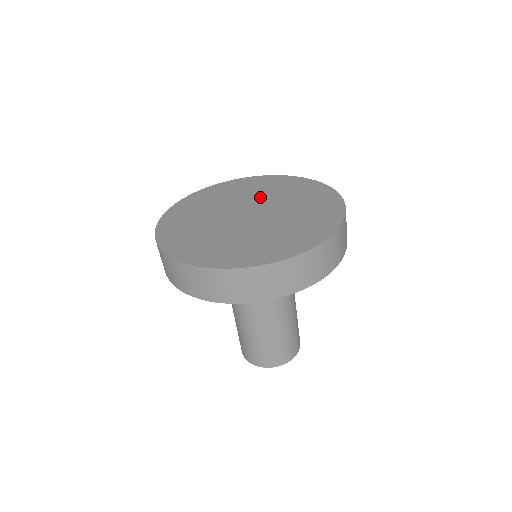
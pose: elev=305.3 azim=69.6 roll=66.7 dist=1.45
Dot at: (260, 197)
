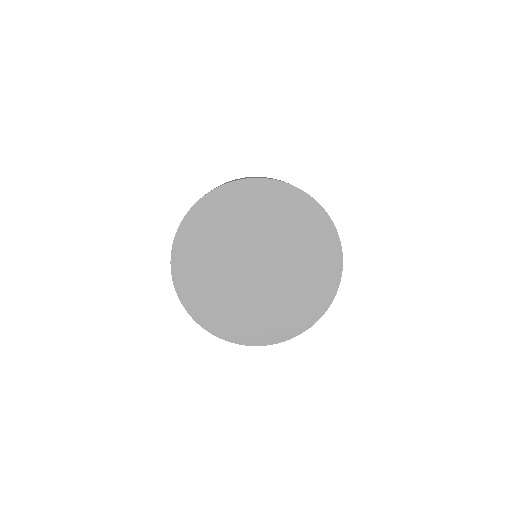
Dot at: (282, 243)
